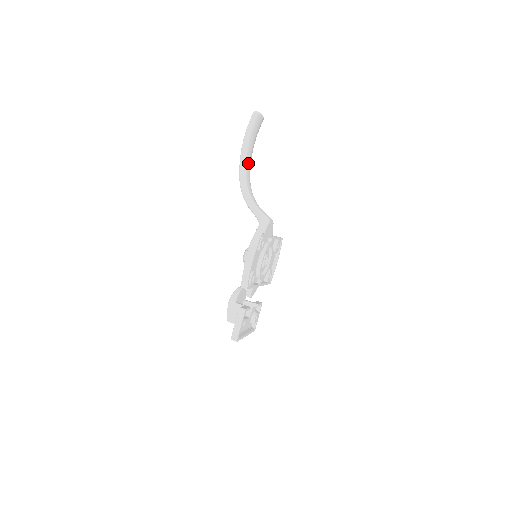
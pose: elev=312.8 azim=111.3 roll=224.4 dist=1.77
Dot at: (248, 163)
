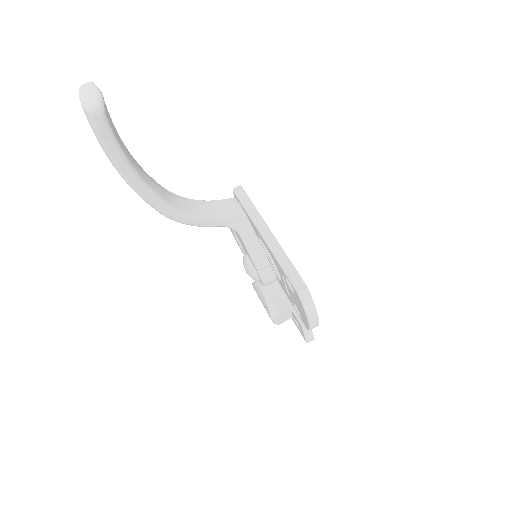
Dot at: (149, 182)
